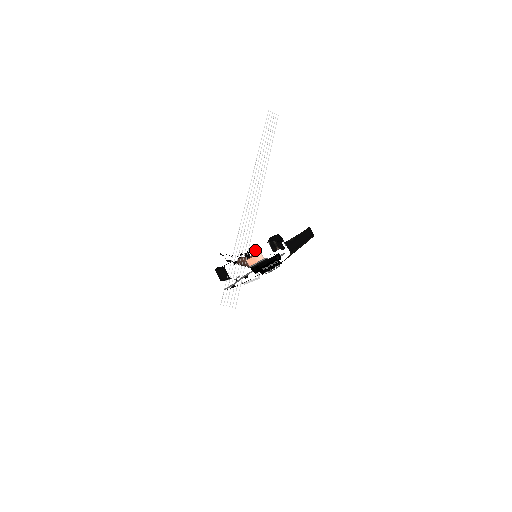
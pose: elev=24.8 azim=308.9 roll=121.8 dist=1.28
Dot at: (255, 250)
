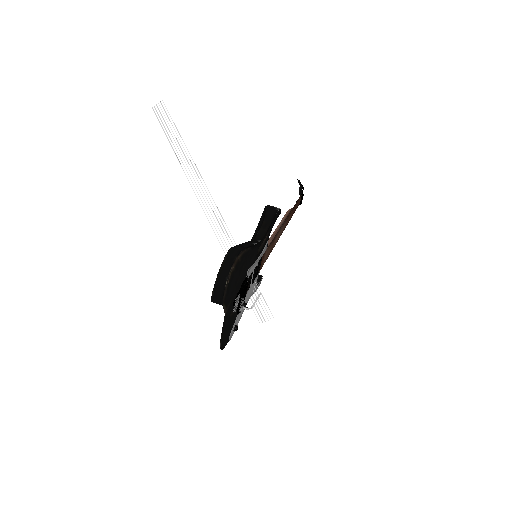
Dot at: occluded
